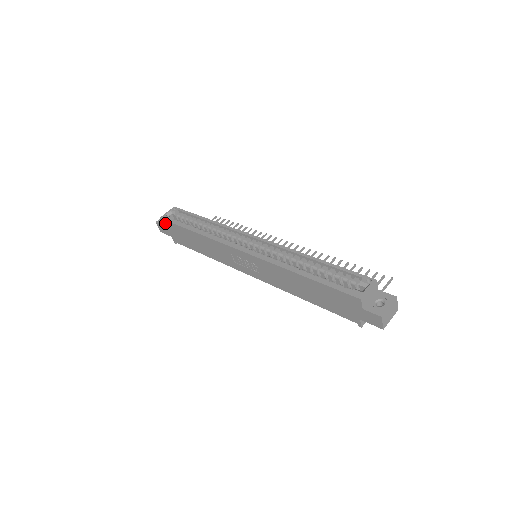
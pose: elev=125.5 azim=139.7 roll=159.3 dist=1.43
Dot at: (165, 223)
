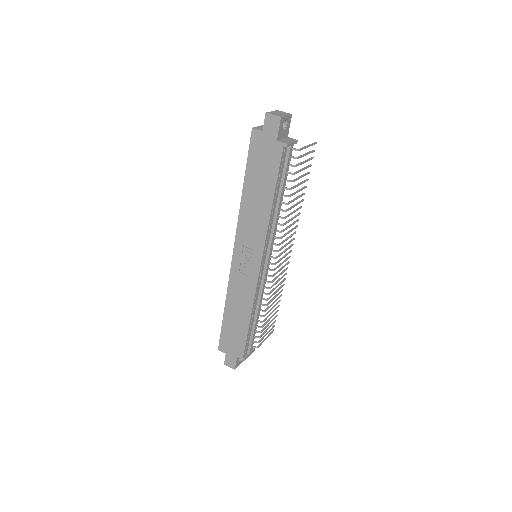
Dot at: (222, 347)
